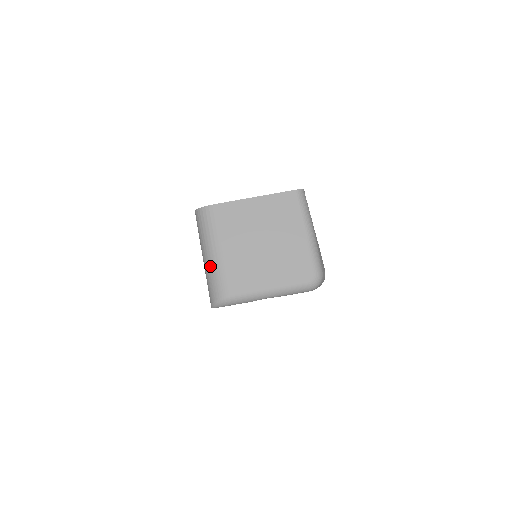
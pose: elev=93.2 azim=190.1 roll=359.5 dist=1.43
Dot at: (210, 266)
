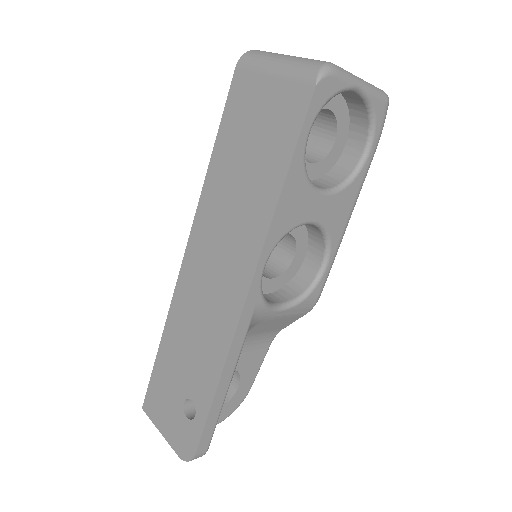
Dot at: (291, 59)
